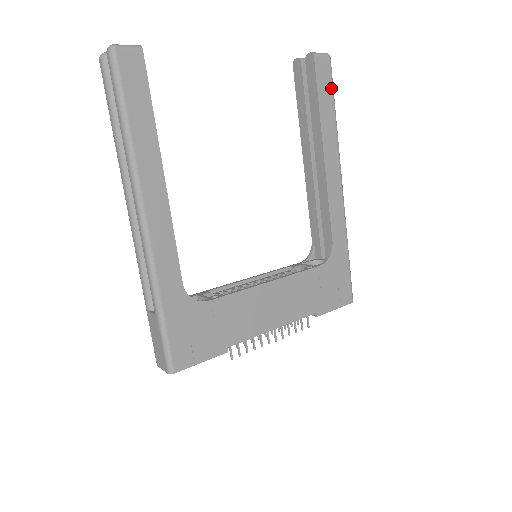
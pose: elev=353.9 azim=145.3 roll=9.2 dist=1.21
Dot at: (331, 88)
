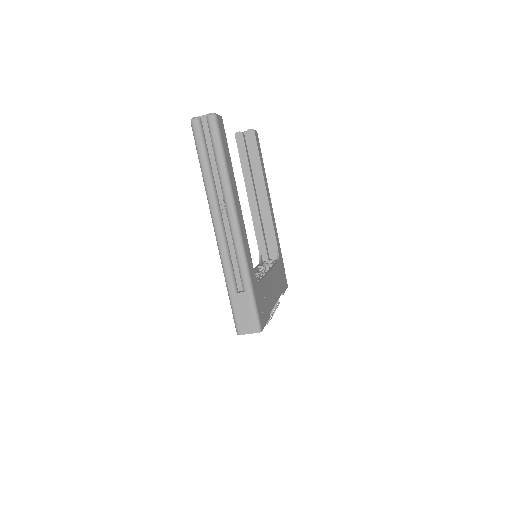
Dot at: occluded
